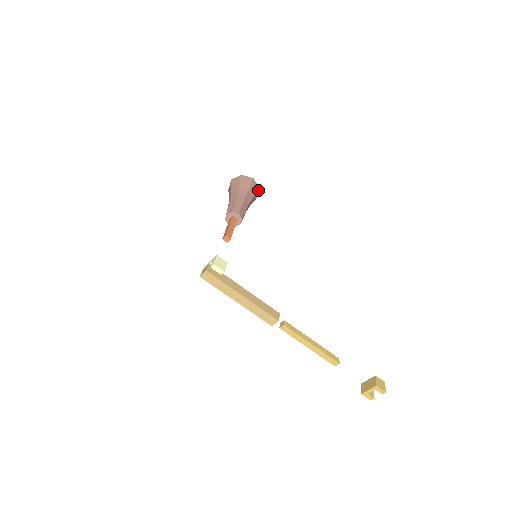
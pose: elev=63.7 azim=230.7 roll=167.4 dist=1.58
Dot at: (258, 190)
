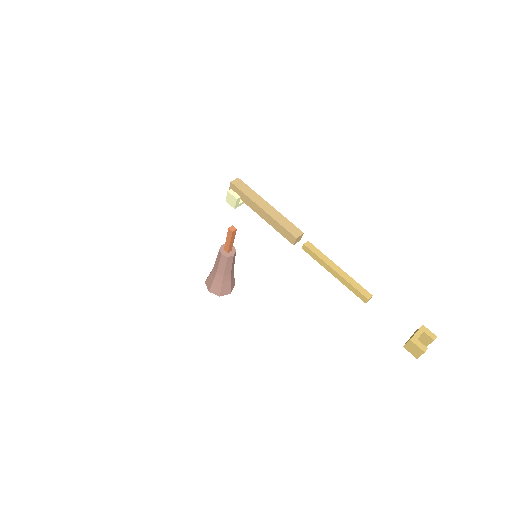
Dot at: (234, 284)
